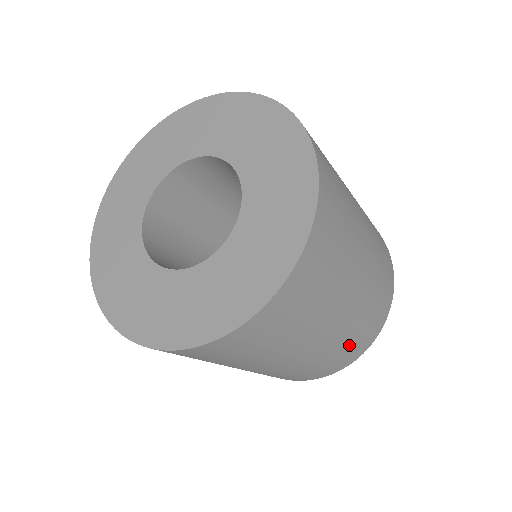
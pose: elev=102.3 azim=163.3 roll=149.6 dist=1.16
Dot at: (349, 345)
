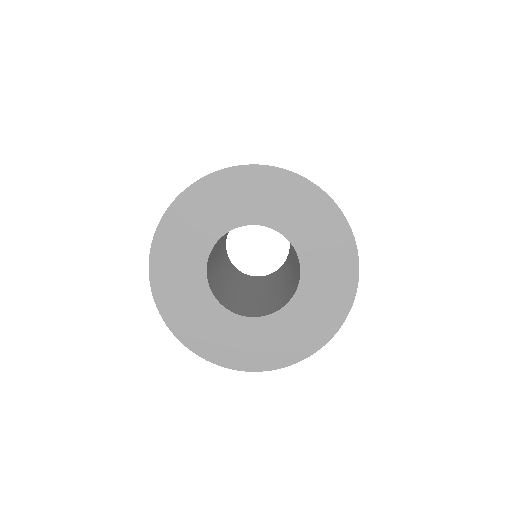
Dot at: occluded
